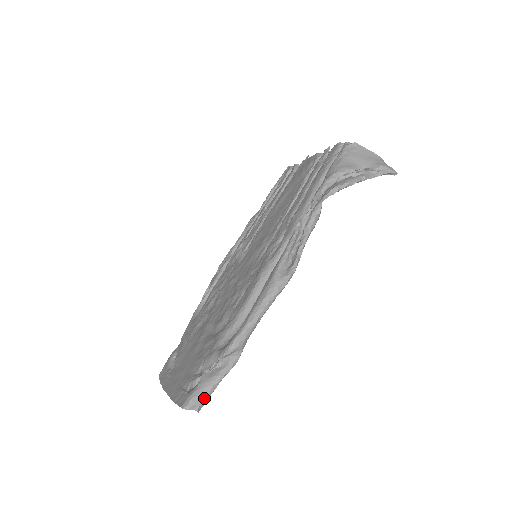
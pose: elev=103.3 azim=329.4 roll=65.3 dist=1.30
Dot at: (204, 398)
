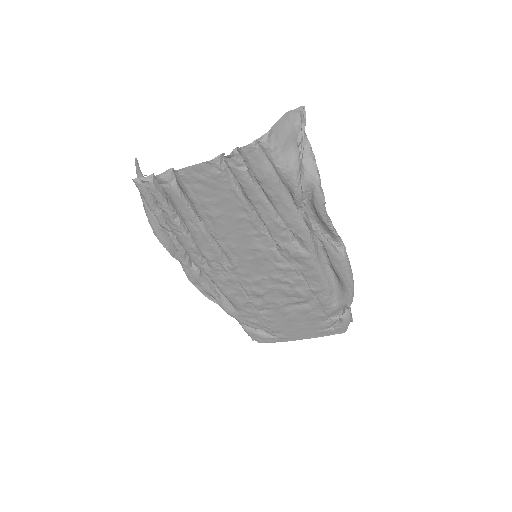
Dot at: (352, 318)
